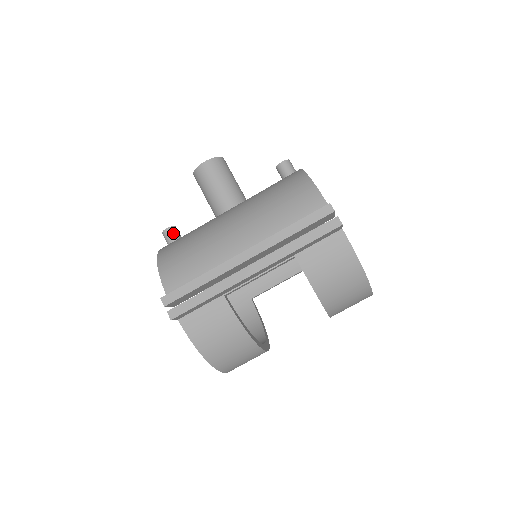
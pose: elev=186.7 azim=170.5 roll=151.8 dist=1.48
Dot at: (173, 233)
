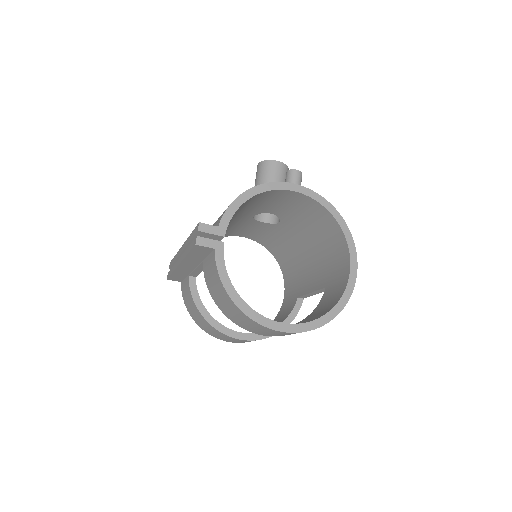
Dot at: occluded
